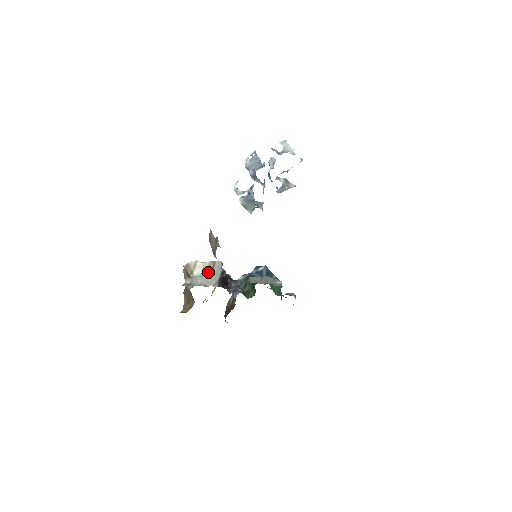
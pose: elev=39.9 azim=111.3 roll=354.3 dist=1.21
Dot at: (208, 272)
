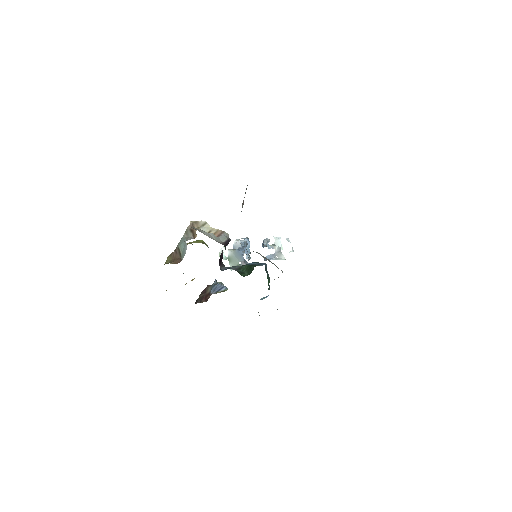
Dot at: (214, 235)
